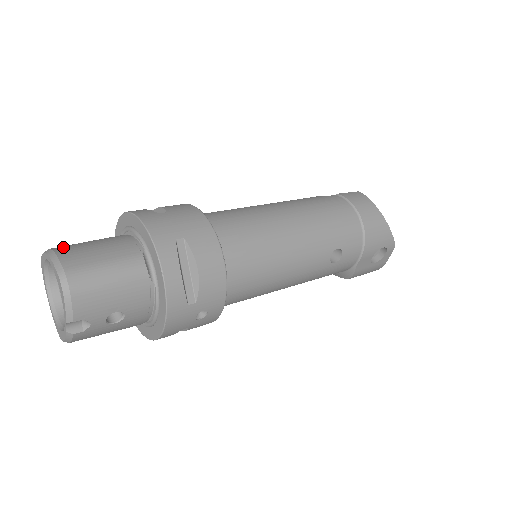
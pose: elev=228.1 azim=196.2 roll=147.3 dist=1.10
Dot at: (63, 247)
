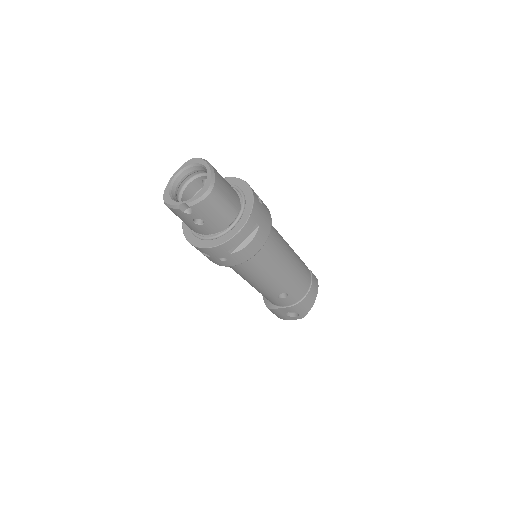
Dot at: (216, 170)
